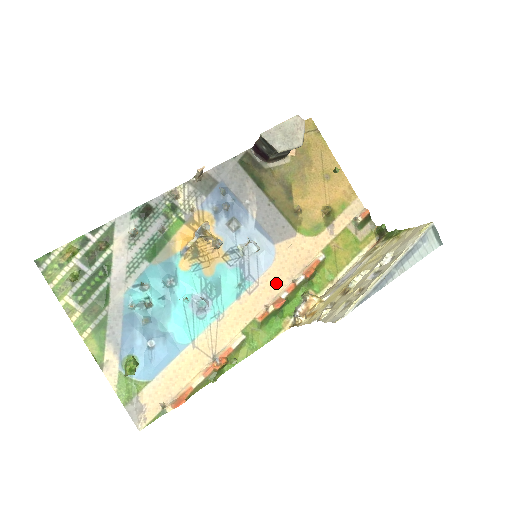
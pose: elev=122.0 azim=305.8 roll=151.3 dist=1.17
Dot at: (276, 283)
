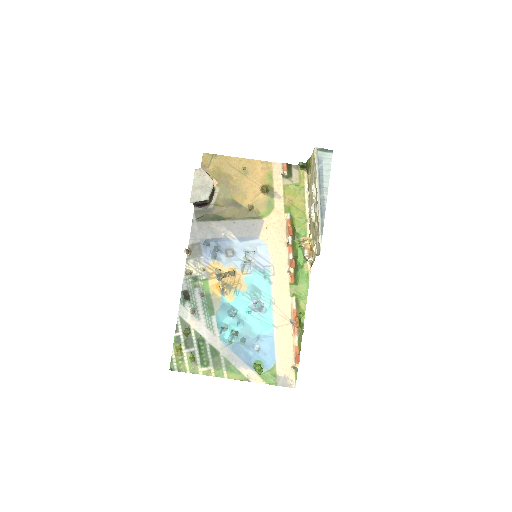
Dot at: (281, 255)
